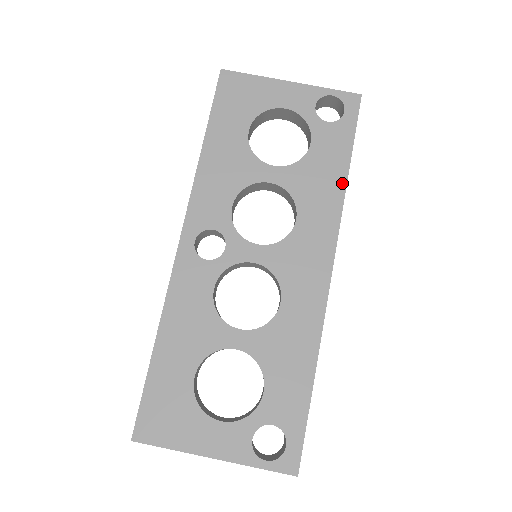
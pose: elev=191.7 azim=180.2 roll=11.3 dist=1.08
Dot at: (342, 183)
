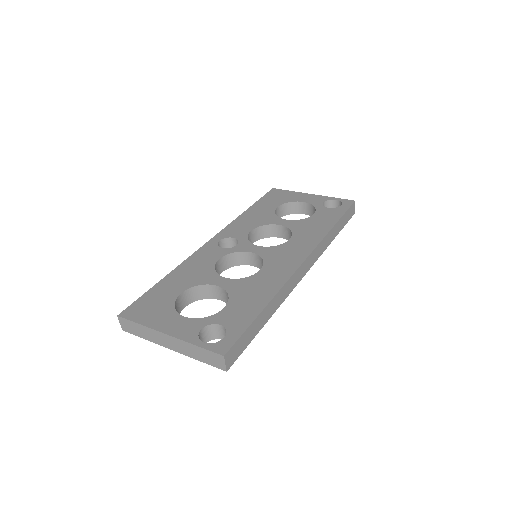
Dot at: (328, 229)
